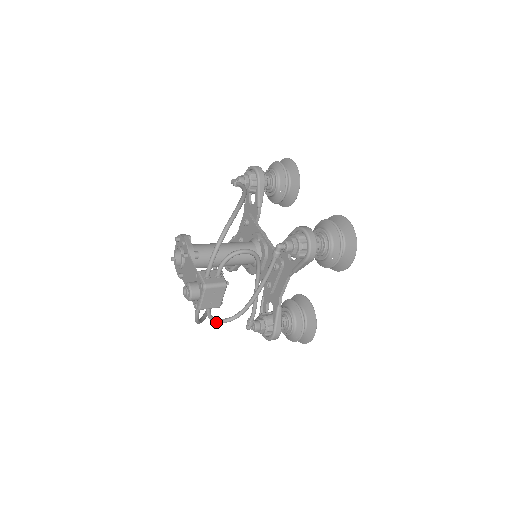
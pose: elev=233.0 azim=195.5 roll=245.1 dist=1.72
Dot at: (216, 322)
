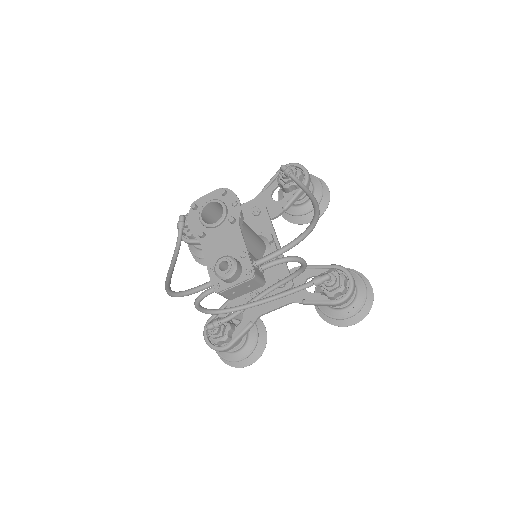
Dot at: (197, 307)
